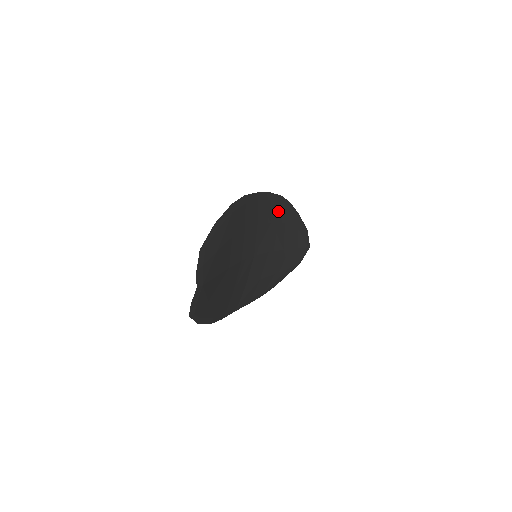
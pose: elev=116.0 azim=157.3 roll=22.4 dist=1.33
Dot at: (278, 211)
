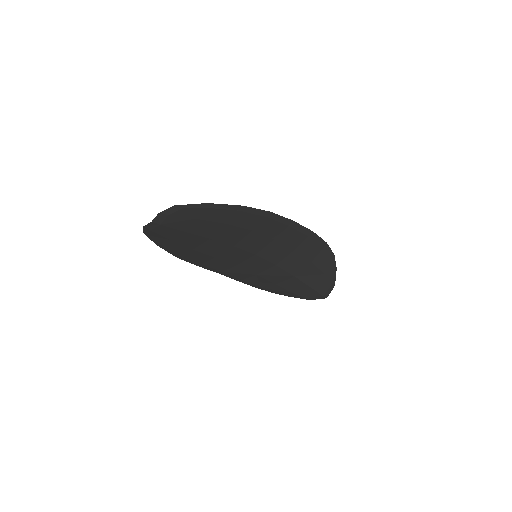
Dot at: (311, 249)
